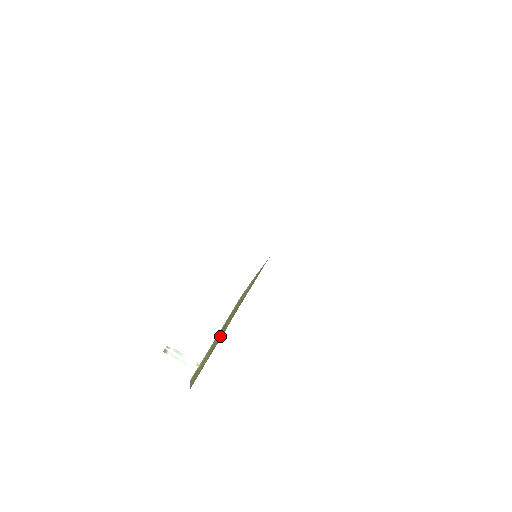
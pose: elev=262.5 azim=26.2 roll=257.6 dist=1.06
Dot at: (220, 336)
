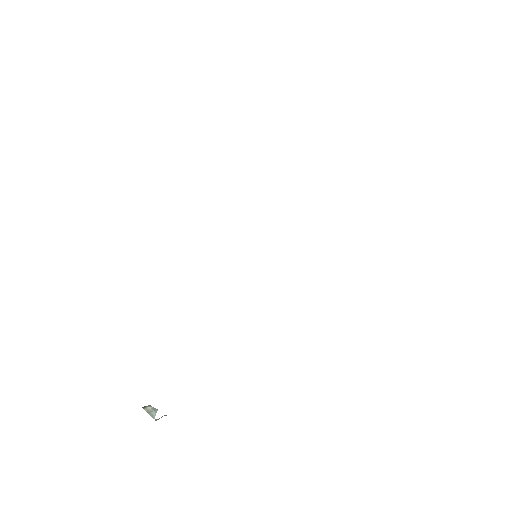
Dot at: occluded
